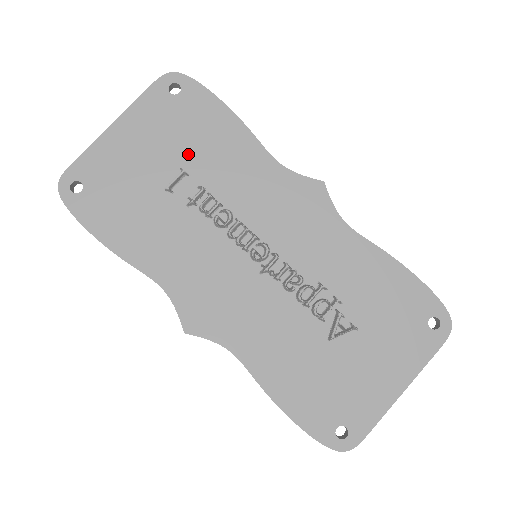
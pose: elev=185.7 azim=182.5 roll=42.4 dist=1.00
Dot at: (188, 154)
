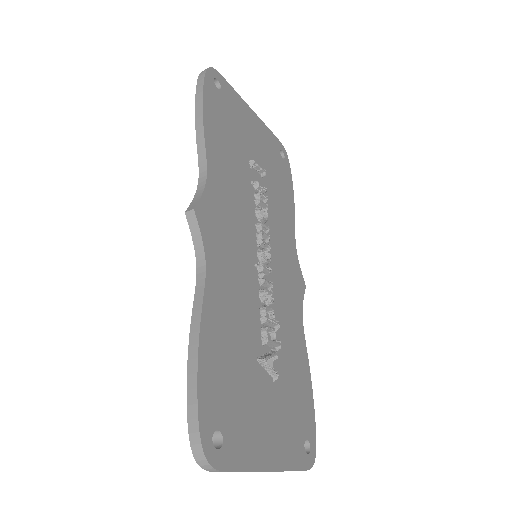
Dot at: (269, 174)
